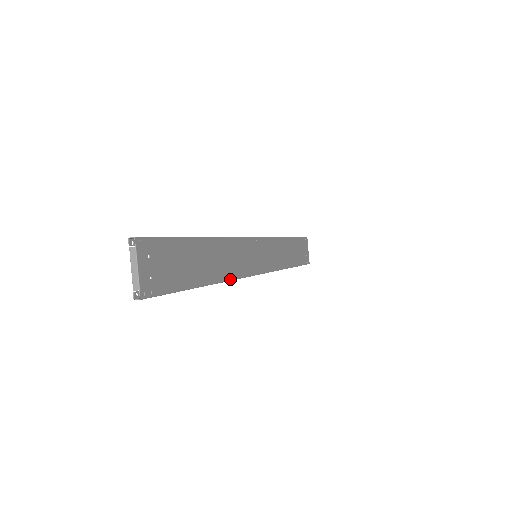
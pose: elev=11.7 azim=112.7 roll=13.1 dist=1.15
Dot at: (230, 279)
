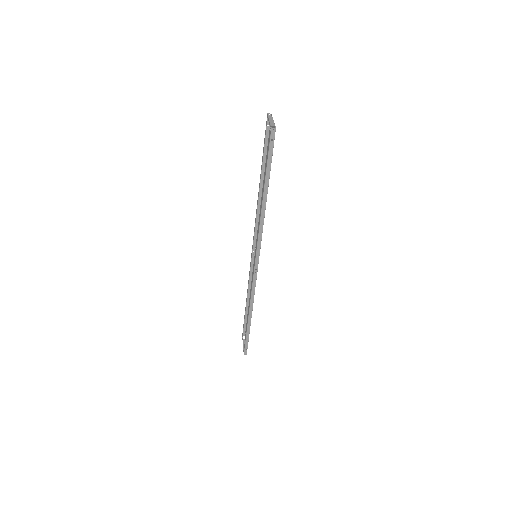
Dot at: (263, 224)
